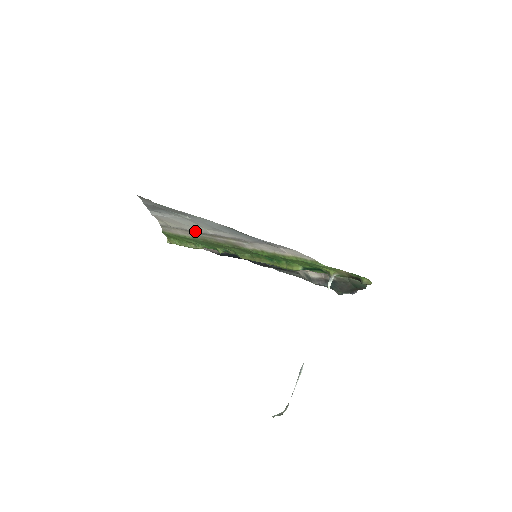
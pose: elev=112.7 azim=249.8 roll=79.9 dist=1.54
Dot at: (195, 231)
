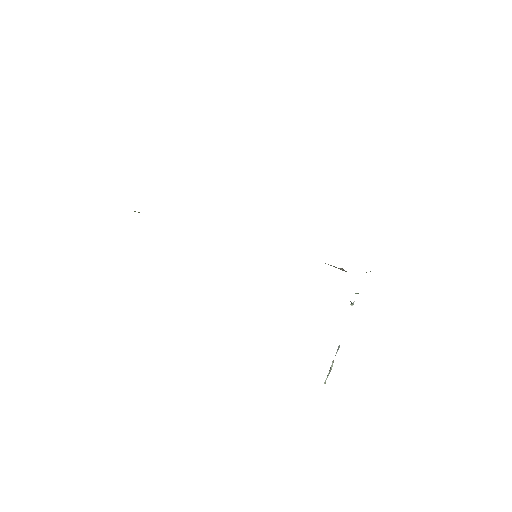
Dot at: occluded
